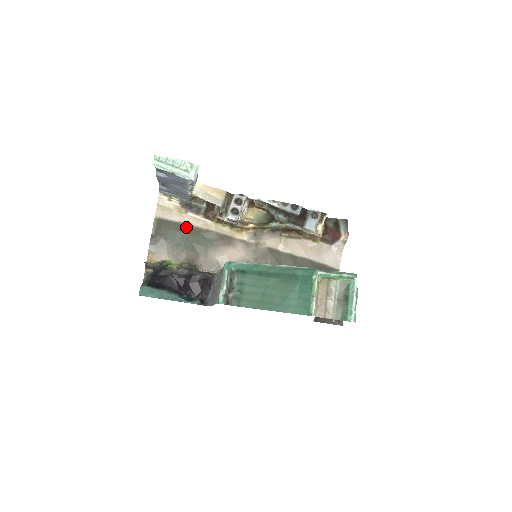
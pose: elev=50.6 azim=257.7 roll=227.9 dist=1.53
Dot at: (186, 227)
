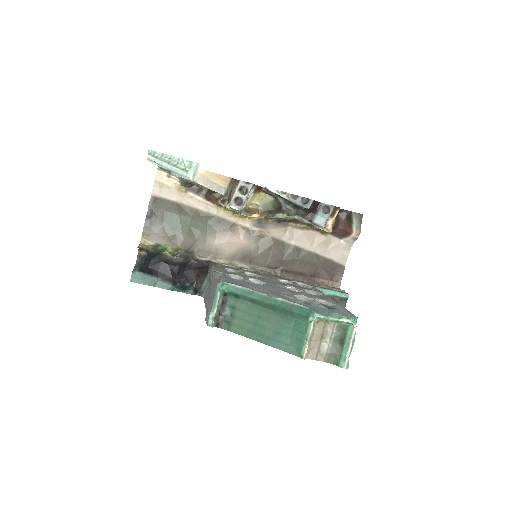
Dot at: (185, 208)
